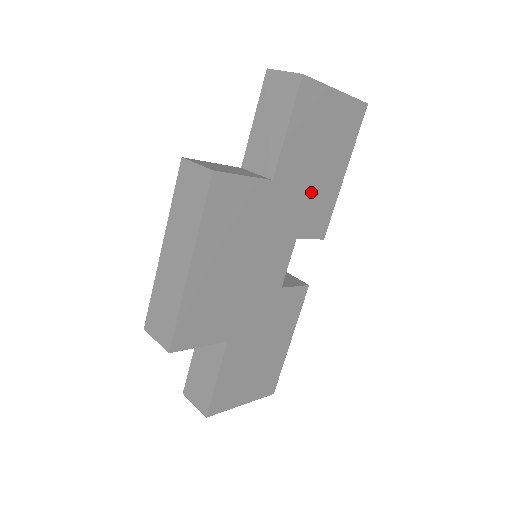
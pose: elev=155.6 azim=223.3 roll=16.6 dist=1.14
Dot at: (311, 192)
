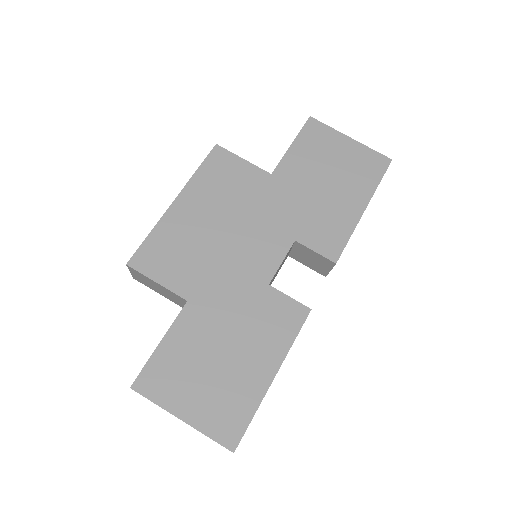
Dot at: (317, 205)
